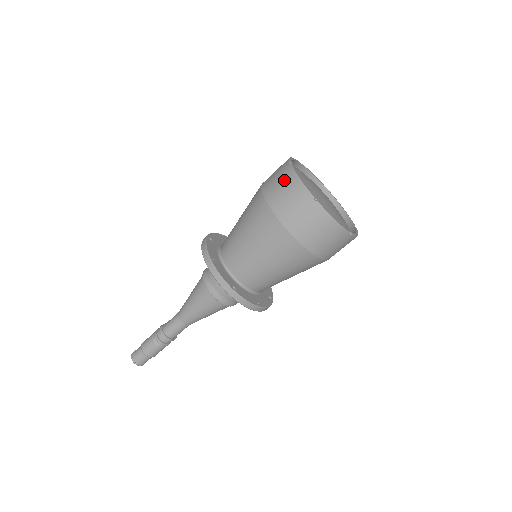
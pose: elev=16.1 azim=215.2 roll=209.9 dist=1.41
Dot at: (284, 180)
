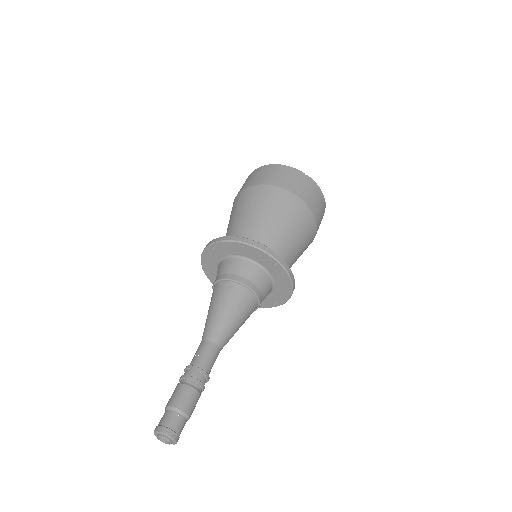
Dot at: (273, 170)
